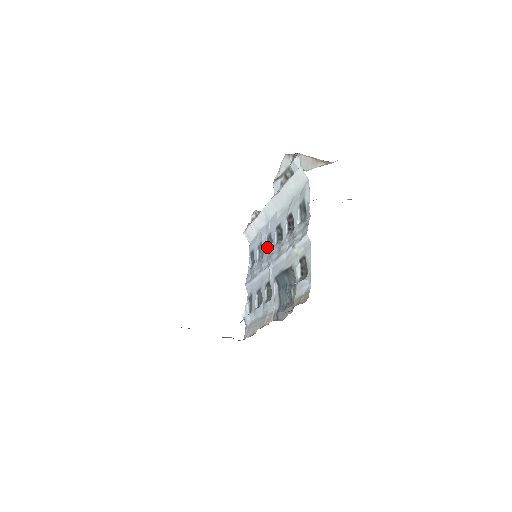
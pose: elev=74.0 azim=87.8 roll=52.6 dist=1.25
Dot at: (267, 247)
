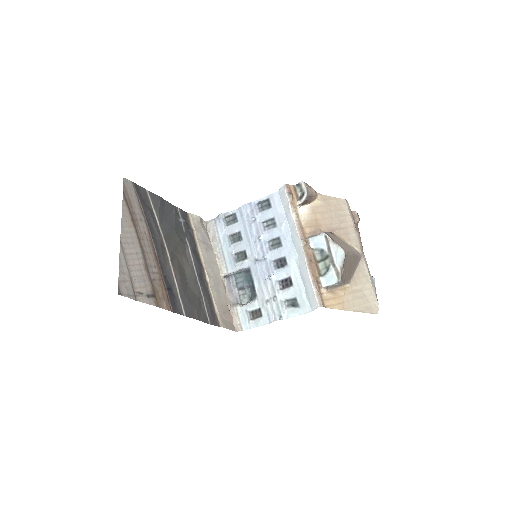
Dot at: (272, 239)
